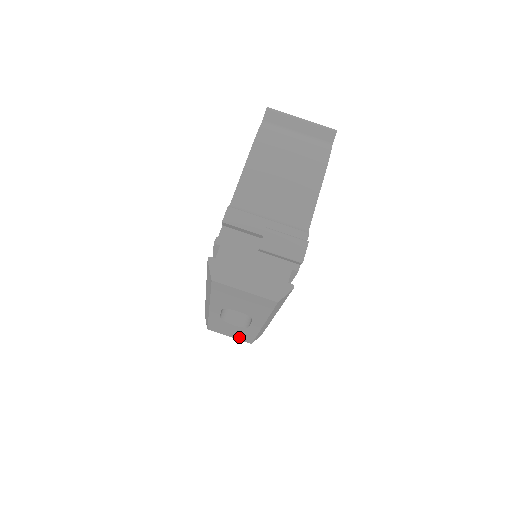
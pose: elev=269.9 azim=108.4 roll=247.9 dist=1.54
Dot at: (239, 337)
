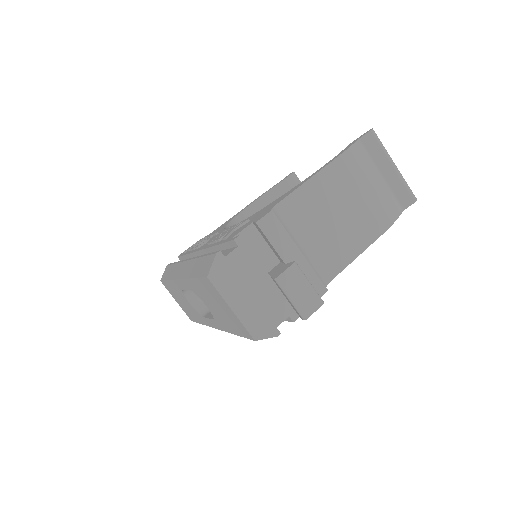
Dot at: (185, 309)
